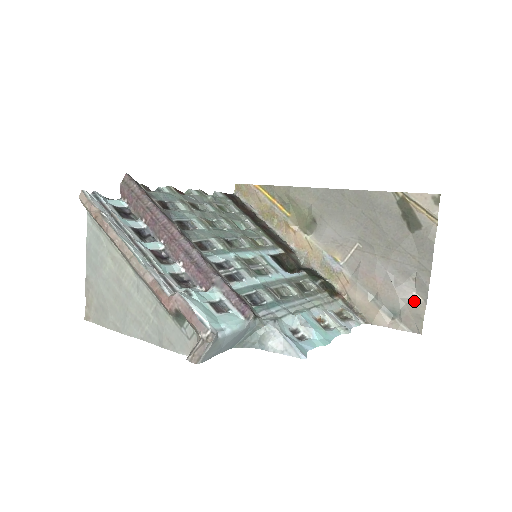
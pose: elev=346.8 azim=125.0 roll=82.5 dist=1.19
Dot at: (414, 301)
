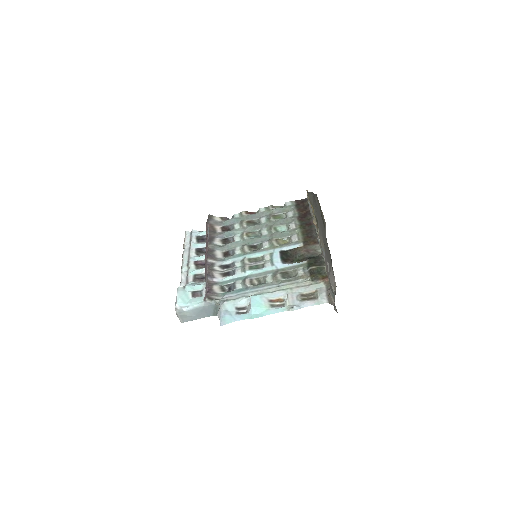
Dot at: (334, 287)
